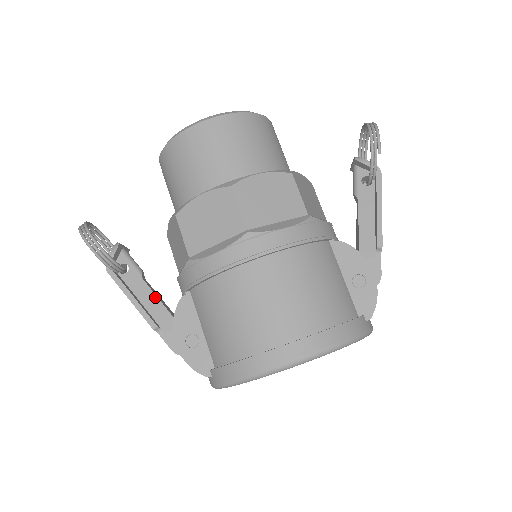
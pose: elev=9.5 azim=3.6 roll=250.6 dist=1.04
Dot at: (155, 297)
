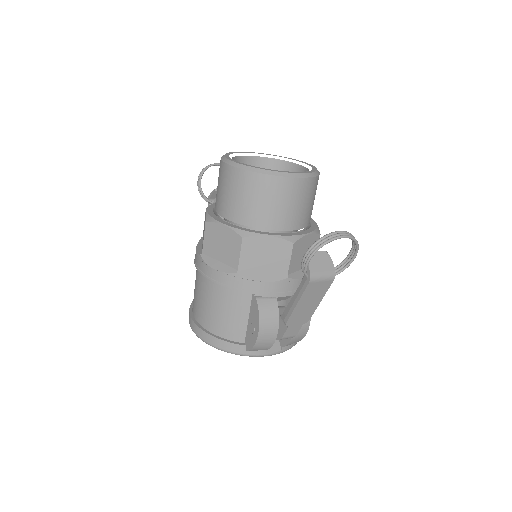
Dot at: occluded
